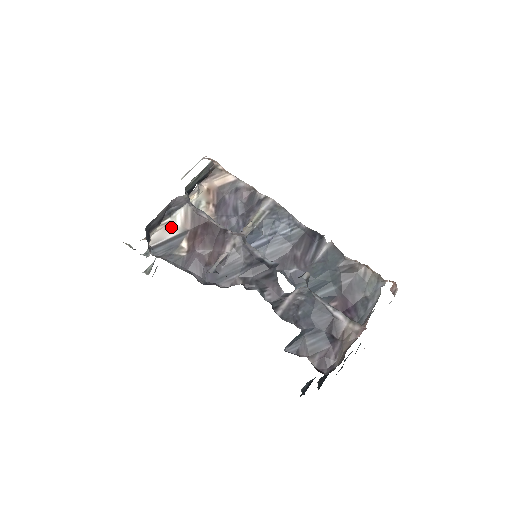
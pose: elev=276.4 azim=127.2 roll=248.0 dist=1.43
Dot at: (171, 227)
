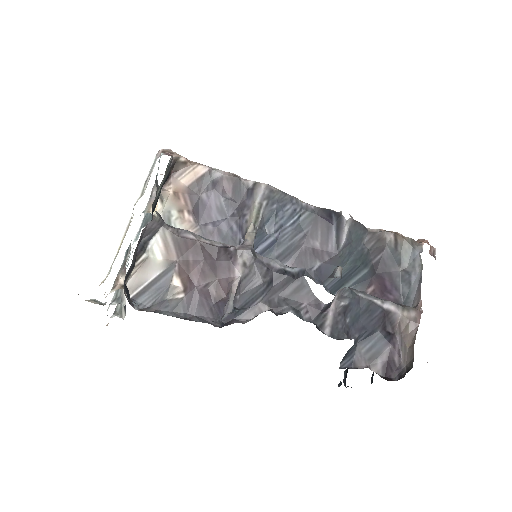
Dot at: (150, 265)
